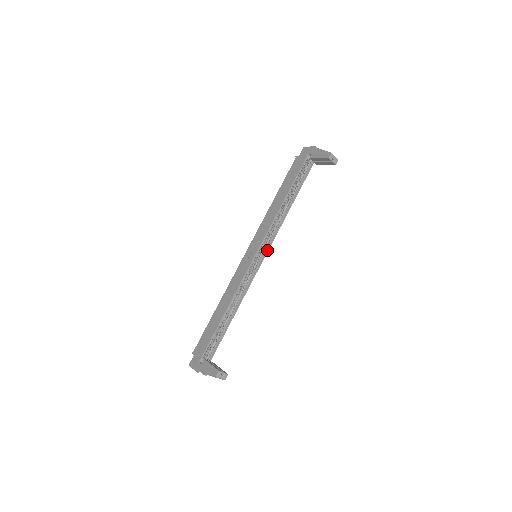
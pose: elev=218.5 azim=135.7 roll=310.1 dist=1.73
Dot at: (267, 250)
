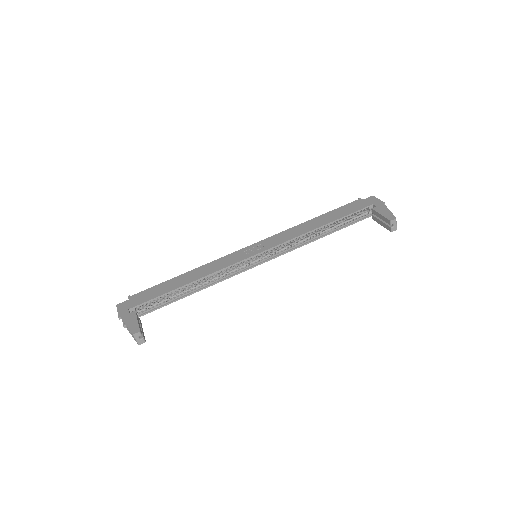
Dot at: (270, 258)
